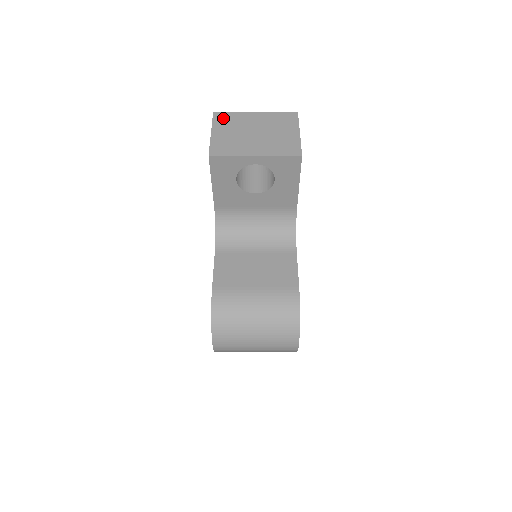
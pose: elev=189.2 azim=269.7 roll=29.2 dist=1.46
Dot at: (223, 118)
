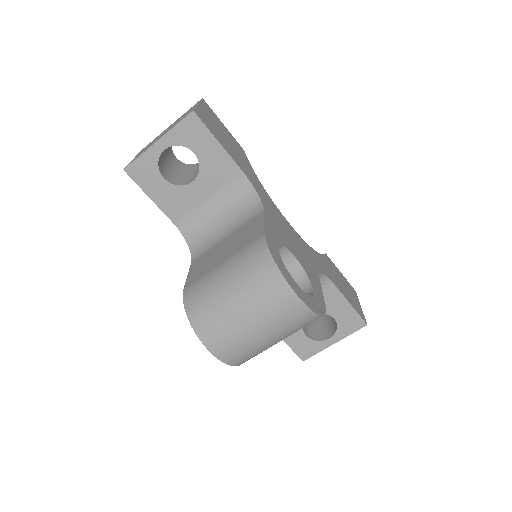
Dot at: occluded
